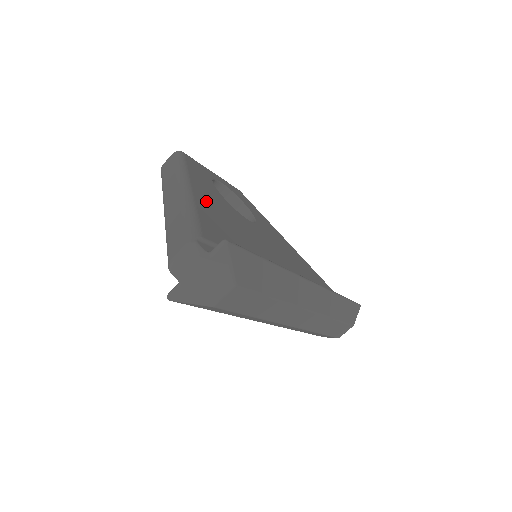
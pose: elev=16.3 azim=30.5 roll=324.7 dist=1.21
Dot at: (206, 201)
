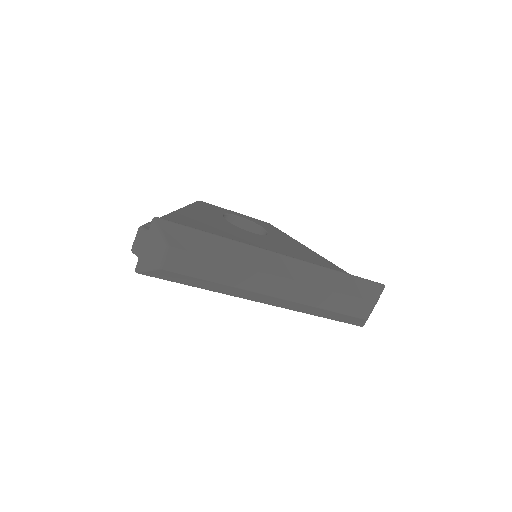
Dot at: (190, 217)
